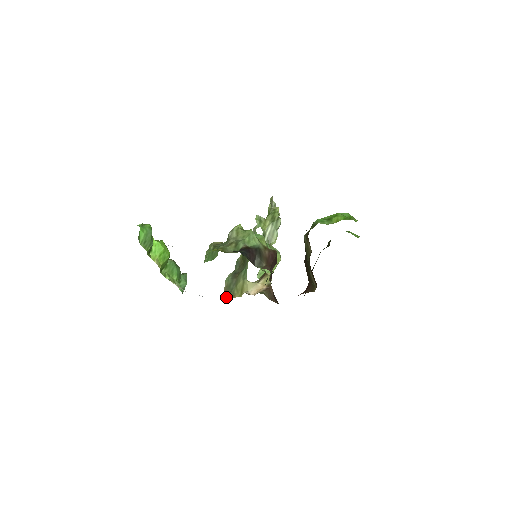
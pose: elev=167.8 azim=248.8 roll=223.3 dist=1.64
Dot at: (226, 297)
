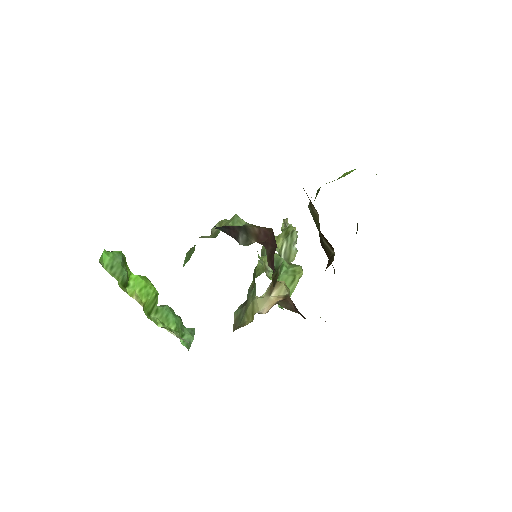
Dot at: occluded
